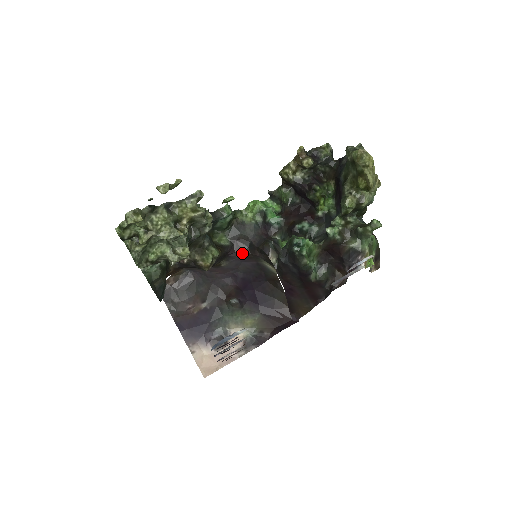
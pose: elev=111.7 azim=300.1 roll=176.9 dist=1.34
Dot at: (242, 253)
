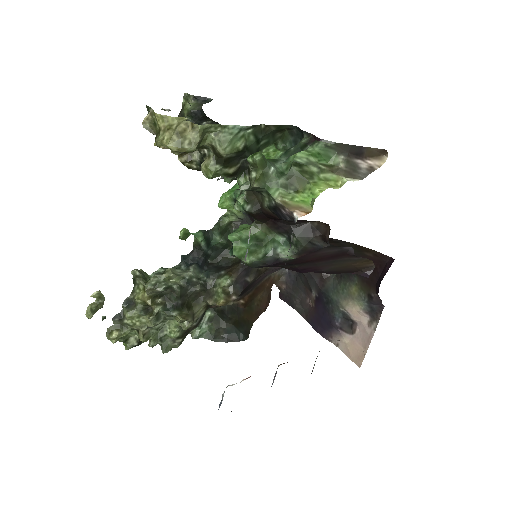
Dot at: occluded
